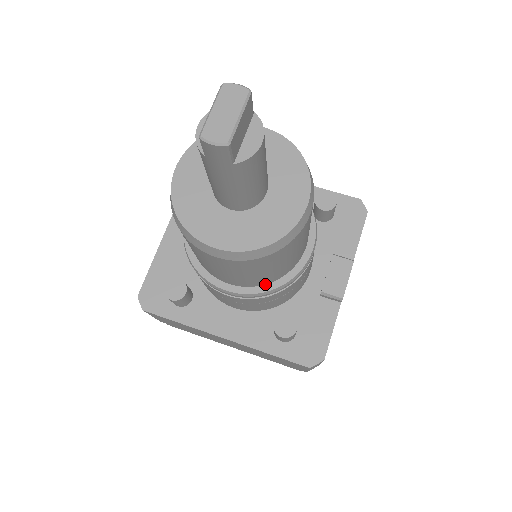
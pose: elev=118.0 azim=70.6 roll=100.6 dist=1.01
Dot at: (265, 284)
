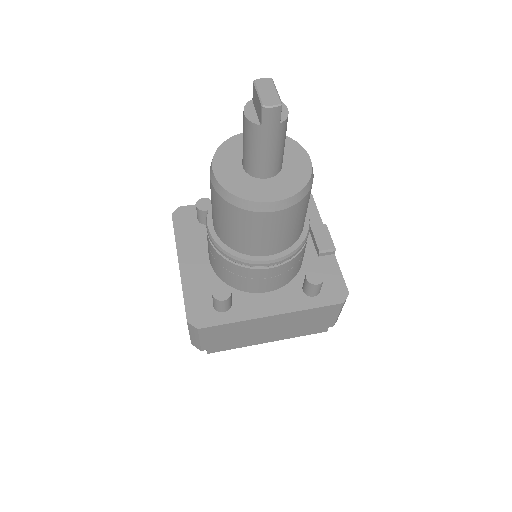
Dot at: (293, 244)
